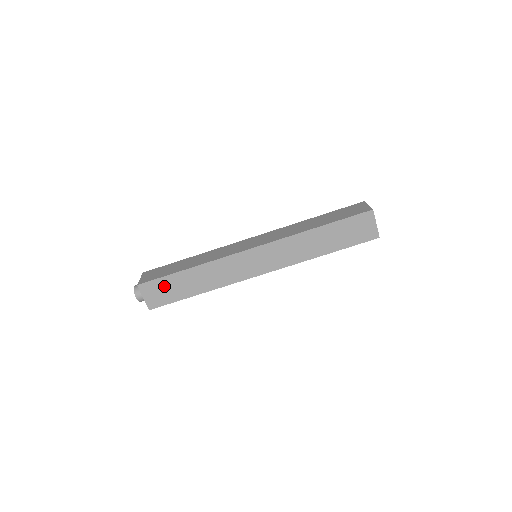
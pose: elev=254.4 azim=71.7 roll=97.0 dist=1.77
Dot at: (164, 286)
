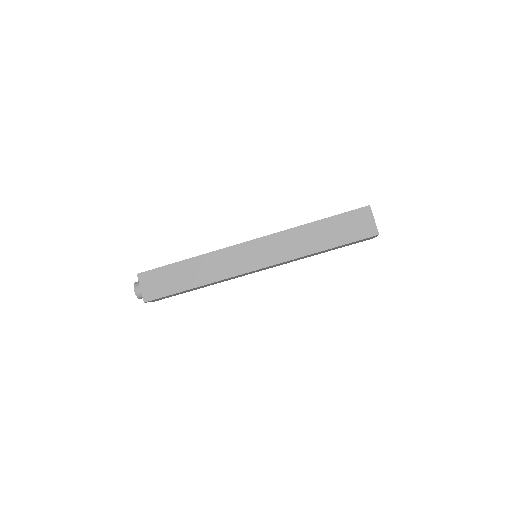
Dot at: (162, 277)
